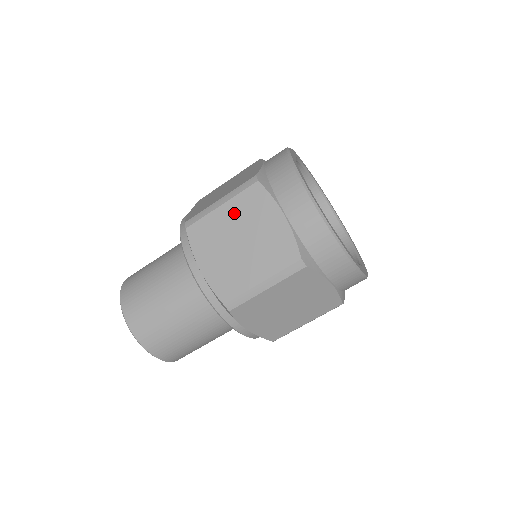
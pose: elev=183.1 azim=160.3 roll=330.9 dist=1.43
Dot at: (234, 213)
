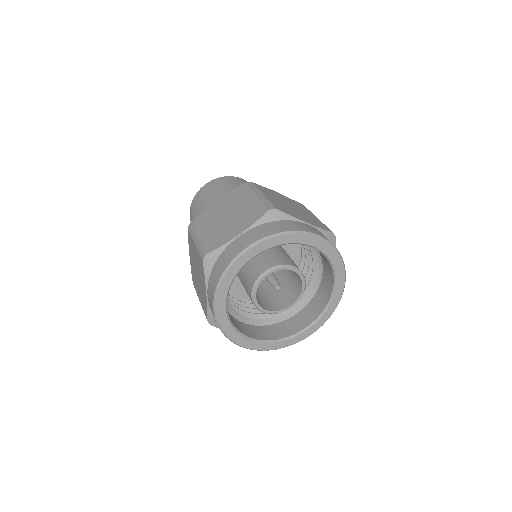
Dot at: (197, 257)
